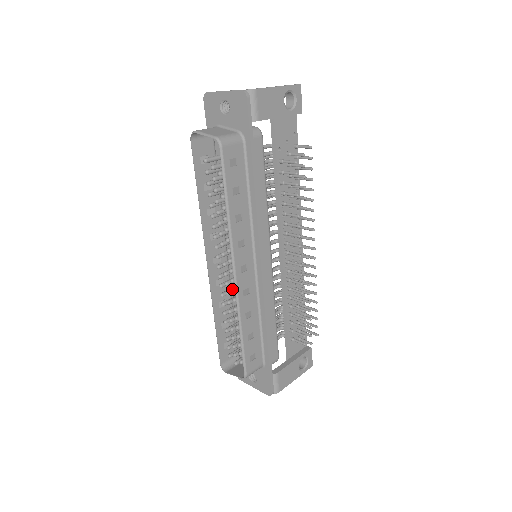
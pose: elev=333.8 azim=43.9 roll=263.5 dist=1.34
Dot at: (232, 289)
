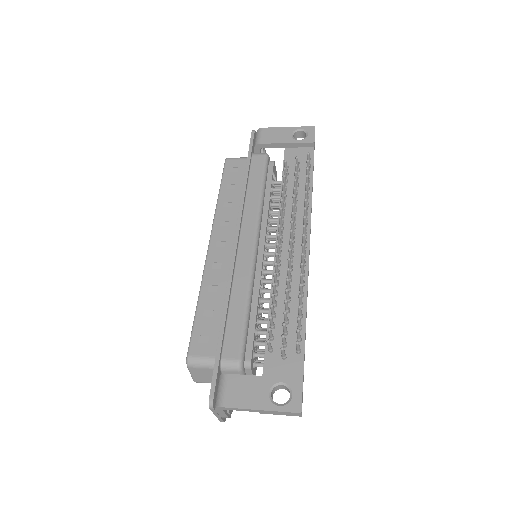
Dot at: occluded
